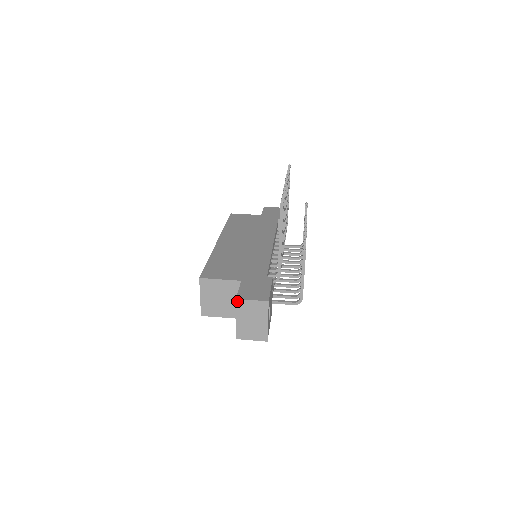
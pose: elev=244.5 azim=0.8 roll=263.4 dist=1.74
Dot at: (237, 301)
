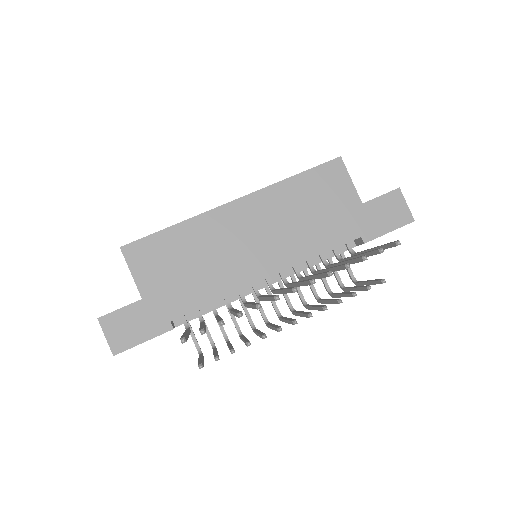
Dot at: (99, 319)
